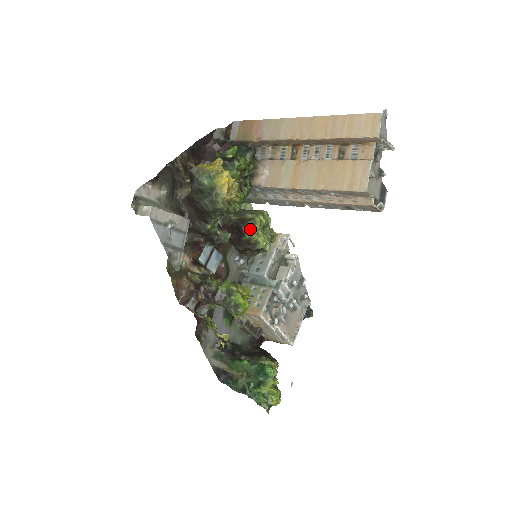
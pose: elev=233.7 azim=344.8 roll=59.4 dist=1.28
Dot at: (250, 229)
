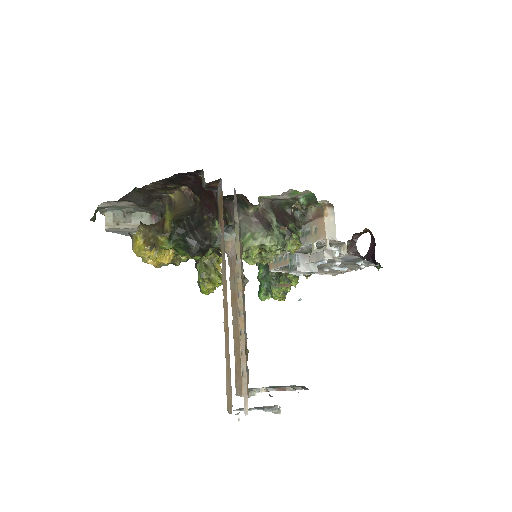
Dot at: occluded
